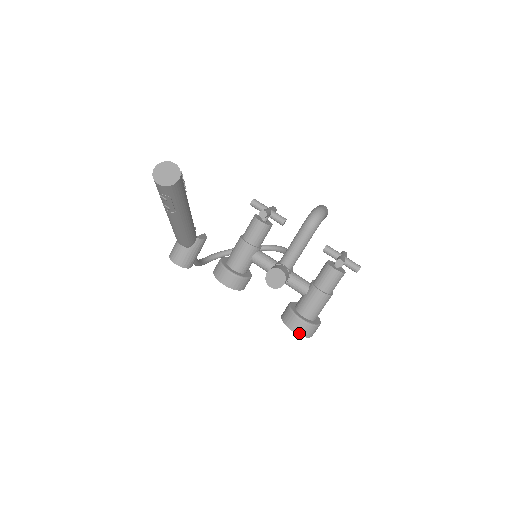
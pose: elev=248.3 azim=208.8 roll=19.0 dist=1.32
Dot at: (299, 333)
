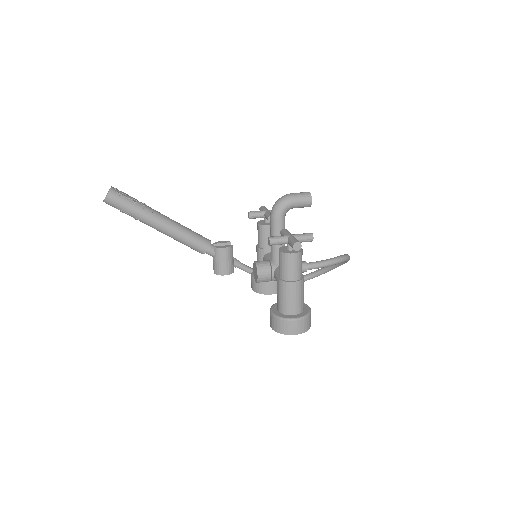
Dot at: (273, 328)
